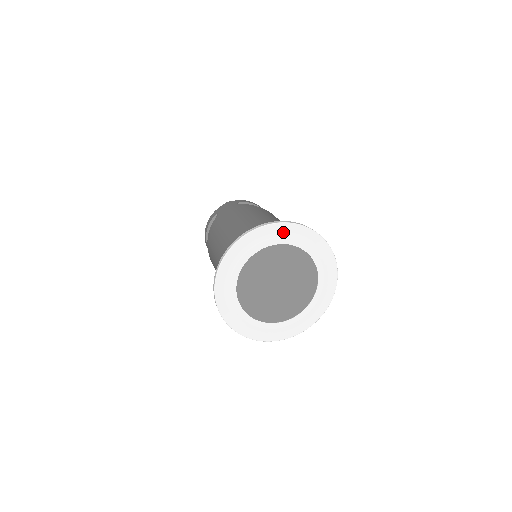
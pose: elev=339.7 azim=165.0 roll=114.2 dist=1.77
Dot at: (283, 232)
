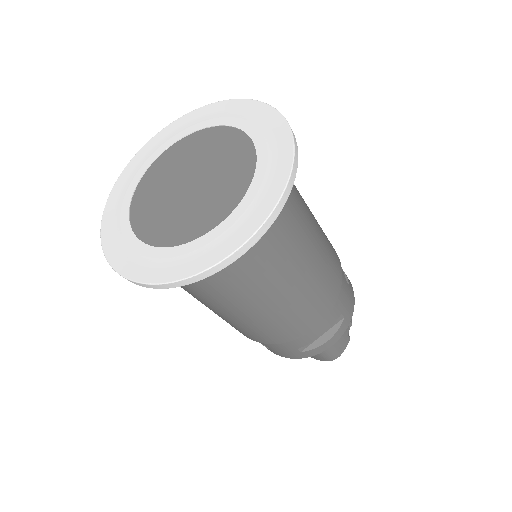
Dot at: (248, 113)
